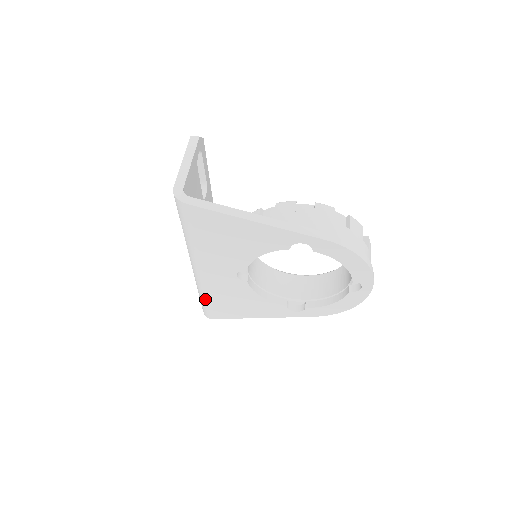
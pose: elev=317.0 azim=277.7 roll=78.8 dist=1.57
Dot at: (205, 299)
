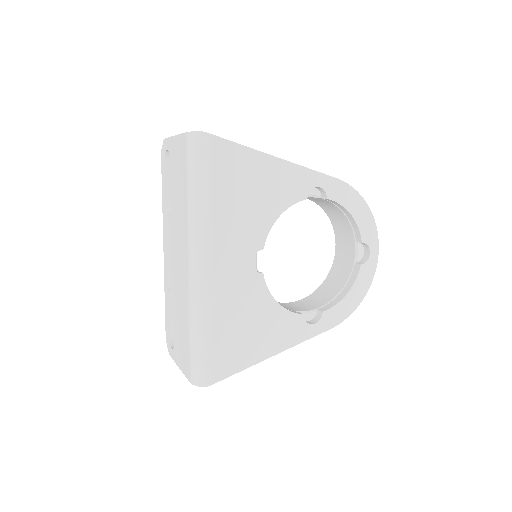
Dot at: (207, 333)
